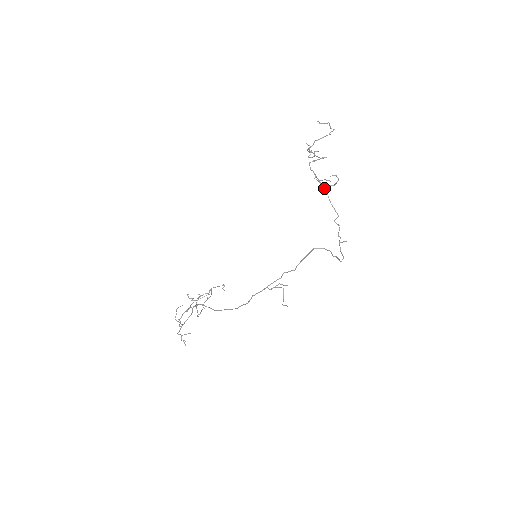
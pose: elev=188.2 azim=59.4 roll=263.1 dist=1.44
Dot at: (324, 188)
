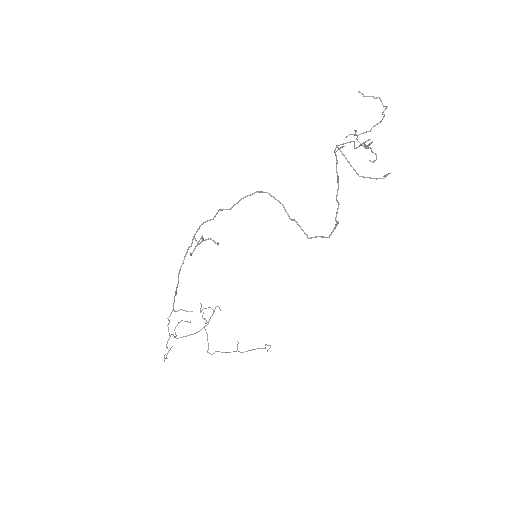
Dot at: (336, 158)
